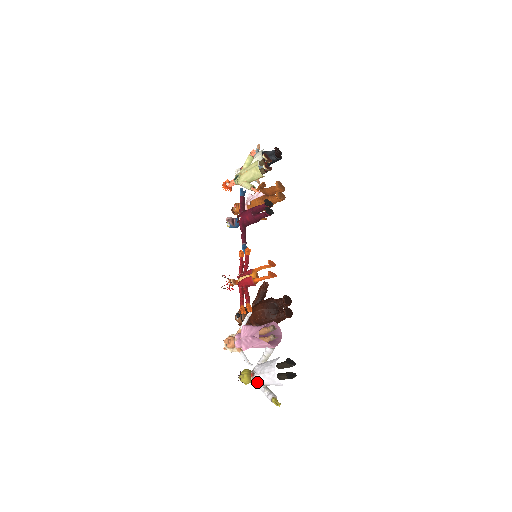
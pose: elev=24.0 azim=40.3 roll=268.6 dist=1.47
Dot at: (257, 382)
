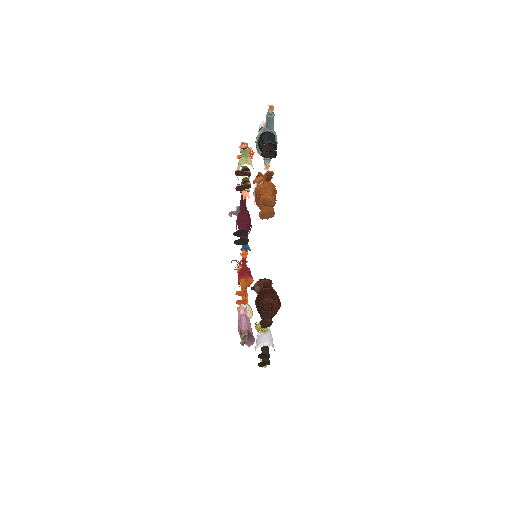
Dot at: occluded
